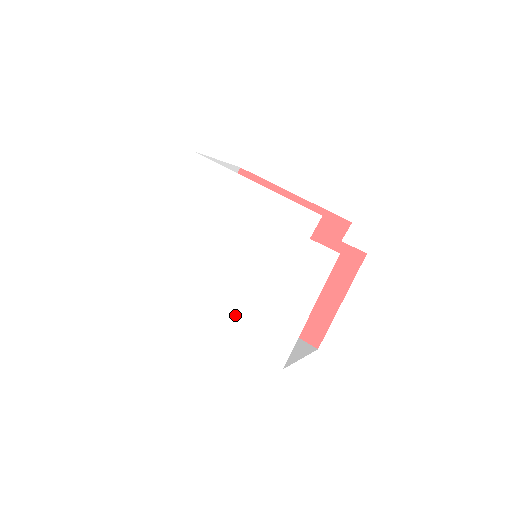
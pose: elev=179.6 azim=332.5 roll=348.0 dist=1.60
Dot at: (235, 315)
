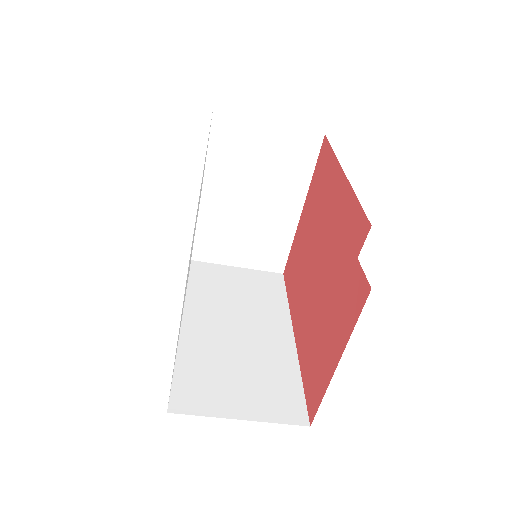
Dot at: (180, 322)
